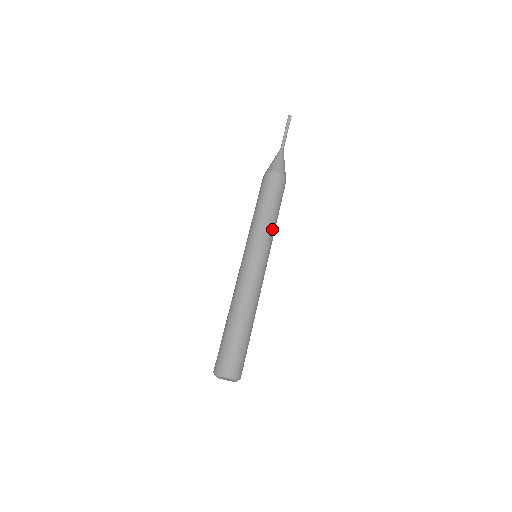
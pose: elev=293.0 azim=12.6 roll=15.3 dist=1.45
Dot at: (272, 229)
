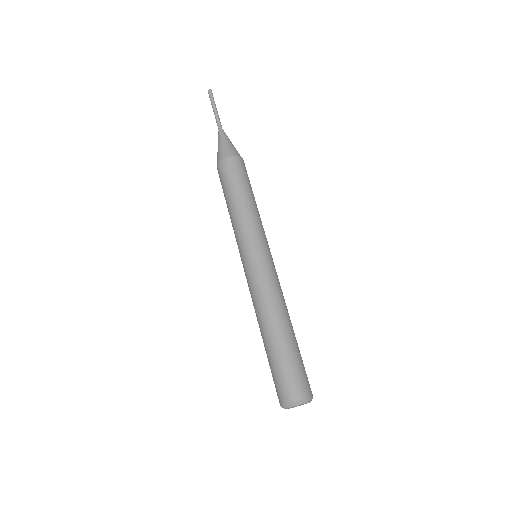
Dot at: (247, 219)
